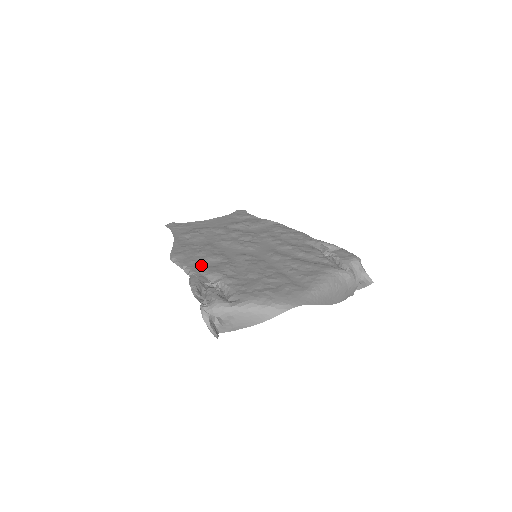
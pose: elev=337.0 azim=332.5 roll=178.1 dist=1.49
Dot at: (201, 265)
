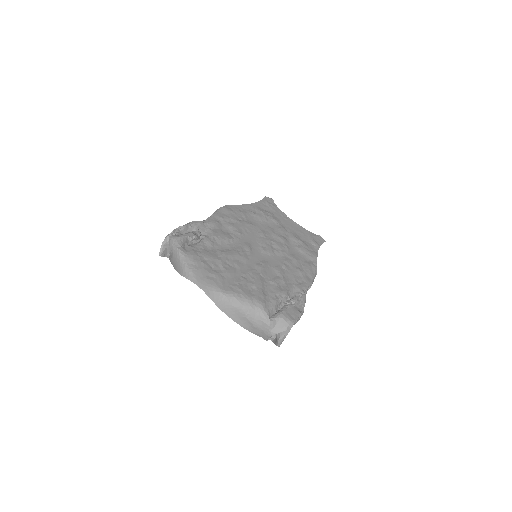
Dot at: (219, 223)
